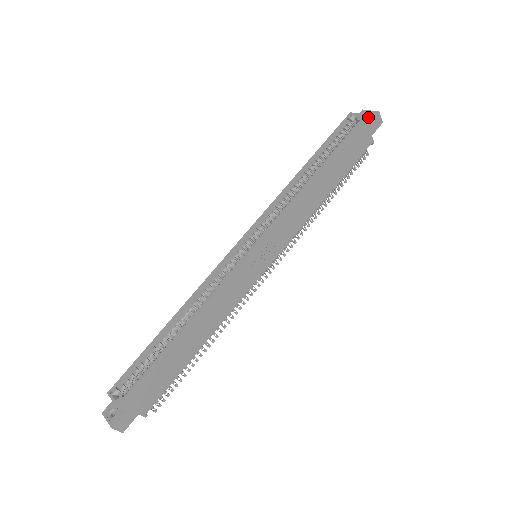
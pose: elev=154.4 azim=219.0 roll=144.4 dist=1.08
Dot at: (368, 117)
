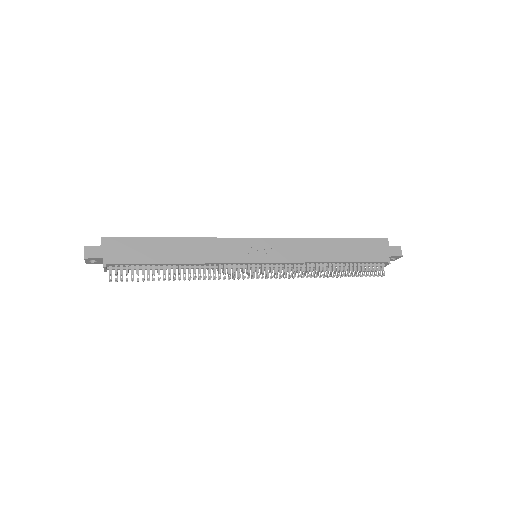
Dot at: occluded
